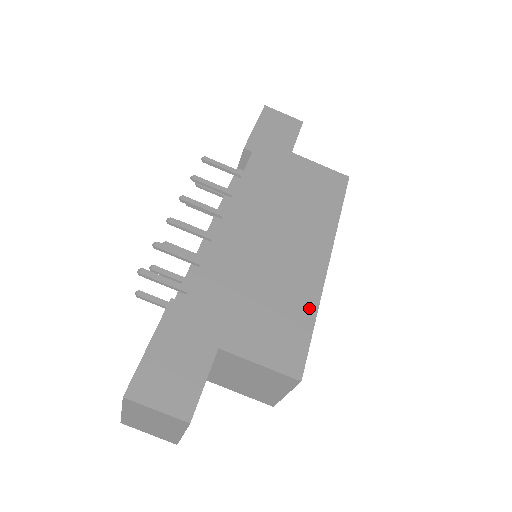
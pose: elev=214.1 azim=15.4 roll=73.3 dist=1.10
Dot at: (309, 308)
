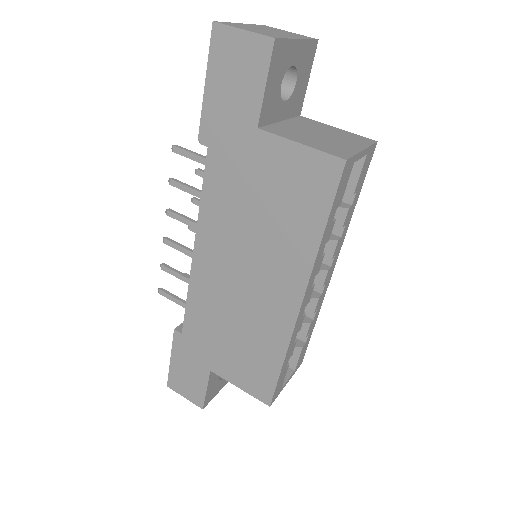
Dot at: (277, 353)
